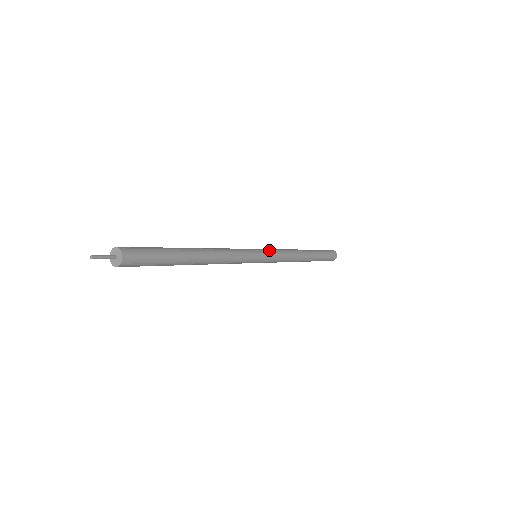
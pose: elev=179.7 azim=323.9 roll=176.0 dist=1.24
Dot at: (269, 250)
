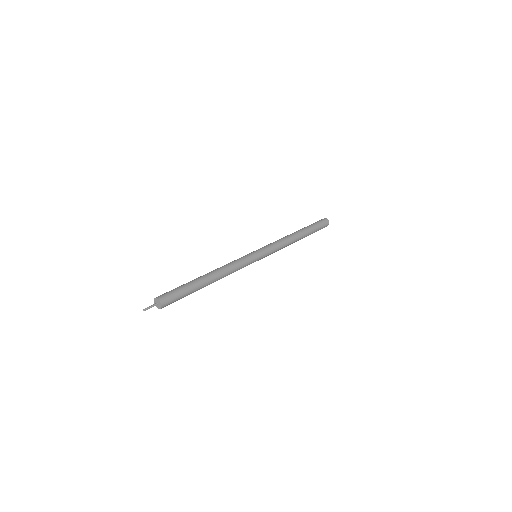
Dot at: (268, 252)
